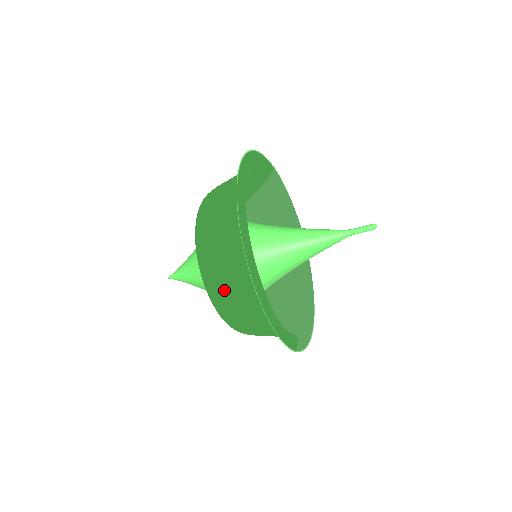
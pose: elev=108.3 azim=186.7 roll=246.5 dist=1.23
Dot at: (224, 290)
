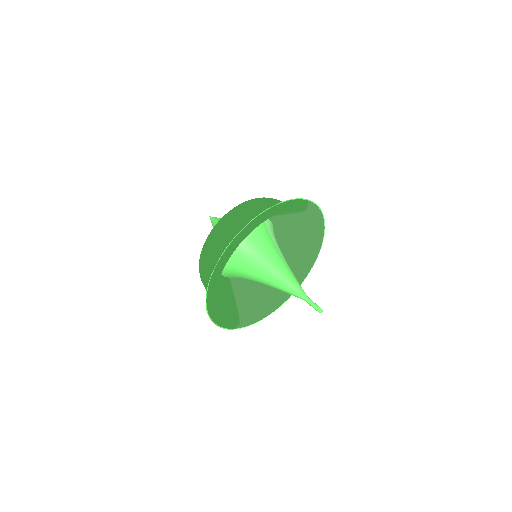
Dot at: (203, 279)
